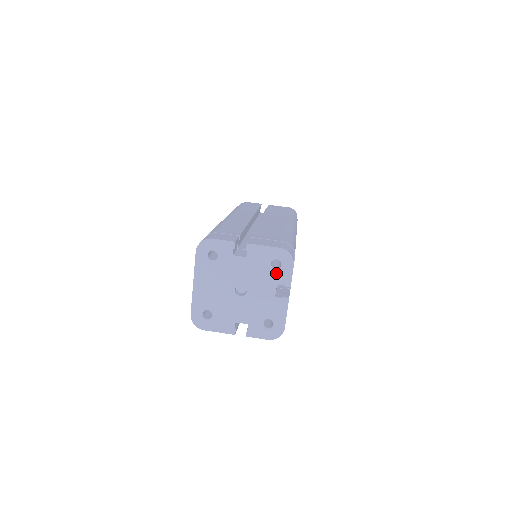
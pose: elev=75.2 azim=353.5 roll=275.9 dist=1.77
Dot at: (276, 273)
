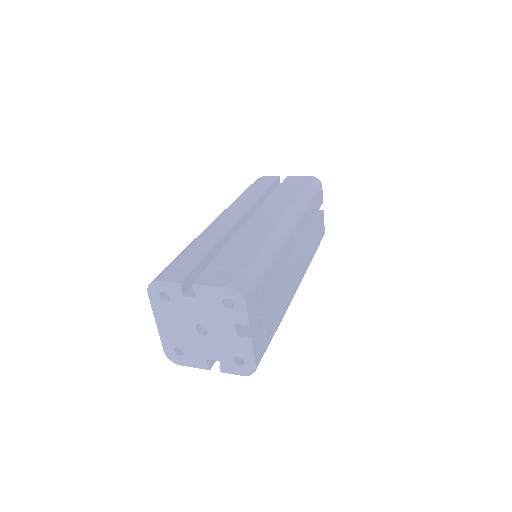
Dot at: (230, 313)
